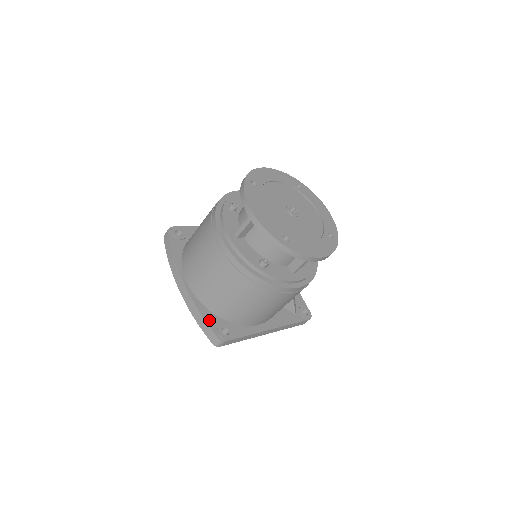
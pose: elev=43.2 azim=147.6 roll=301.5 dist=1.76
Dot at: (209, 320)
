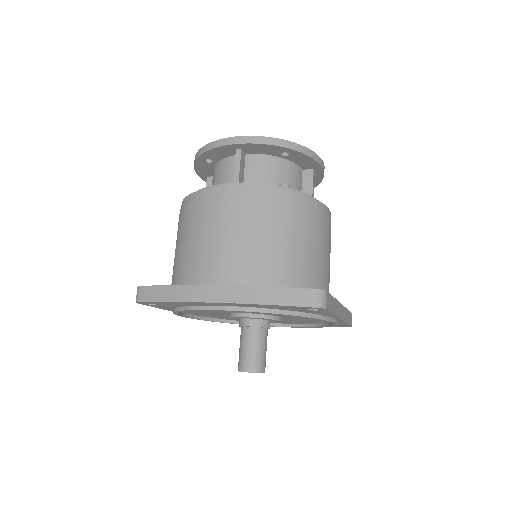
Dot at: (286, 288)
